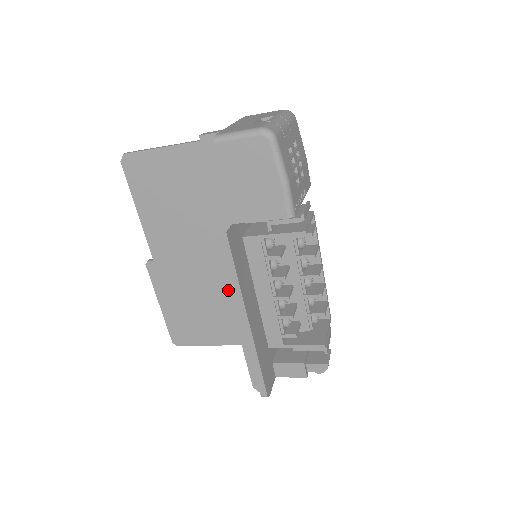
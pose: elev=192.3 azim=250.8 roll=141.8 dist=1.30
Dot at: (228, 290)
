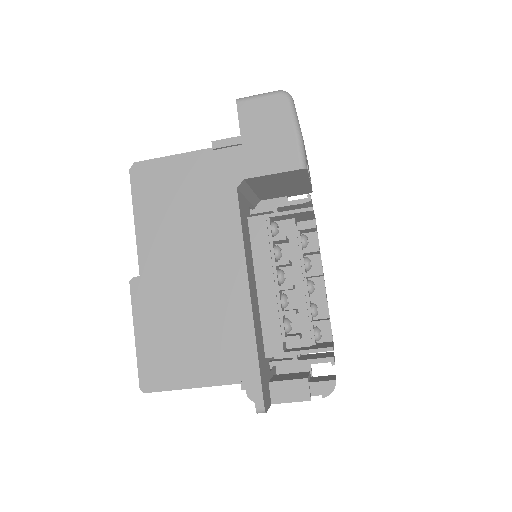
Dot at: (231, 256)
